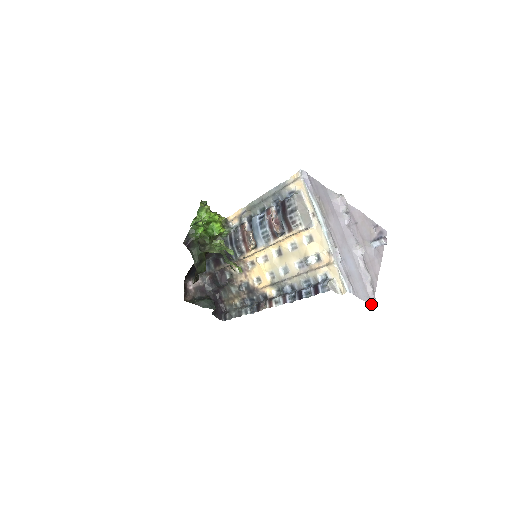
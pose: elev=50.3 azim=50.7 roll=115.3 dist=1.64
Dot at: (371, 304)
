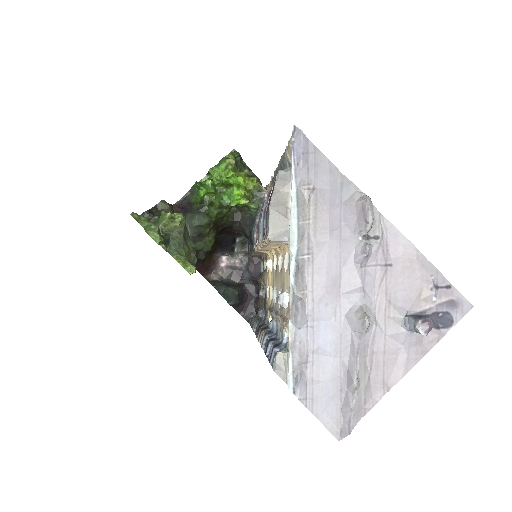
Dot at: (337, 435)
